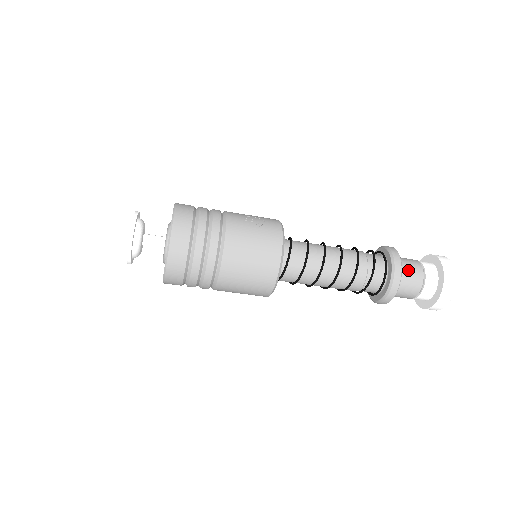
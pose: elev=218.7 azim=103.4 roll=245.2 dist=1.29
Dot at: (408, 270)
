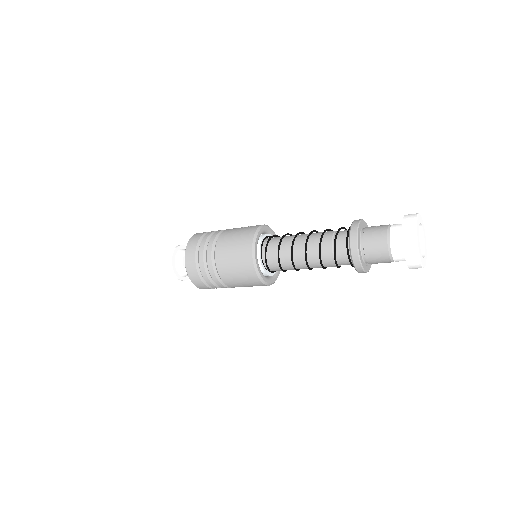
Dot at: (372, 229)
